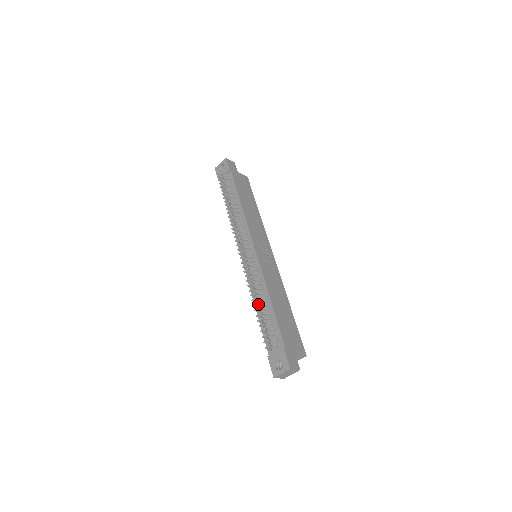
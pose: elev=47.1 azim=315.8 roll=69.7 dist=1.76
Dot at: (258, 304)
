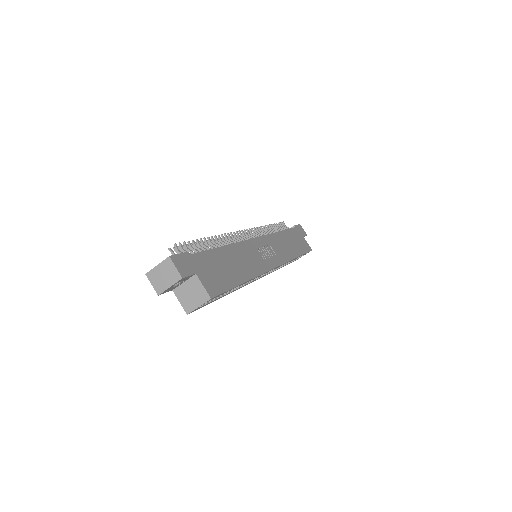
Dot at: occluded
